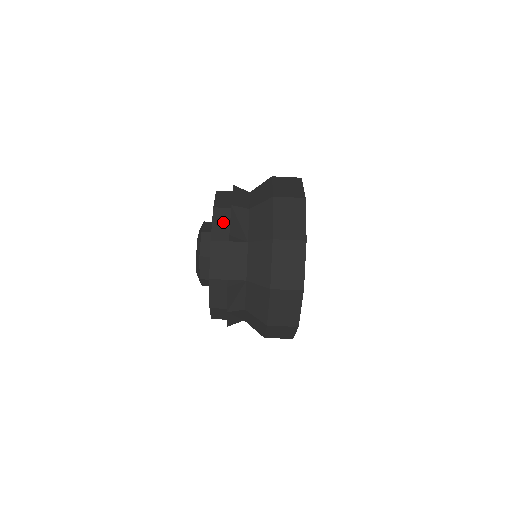
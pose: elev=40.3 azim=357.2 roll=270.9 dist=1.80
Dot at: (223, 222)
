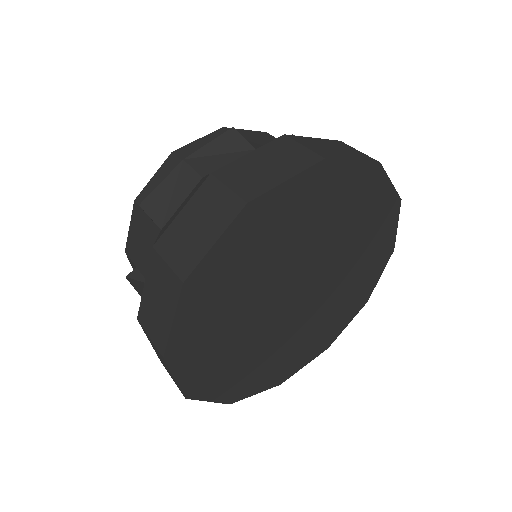
Dot at: occluded
